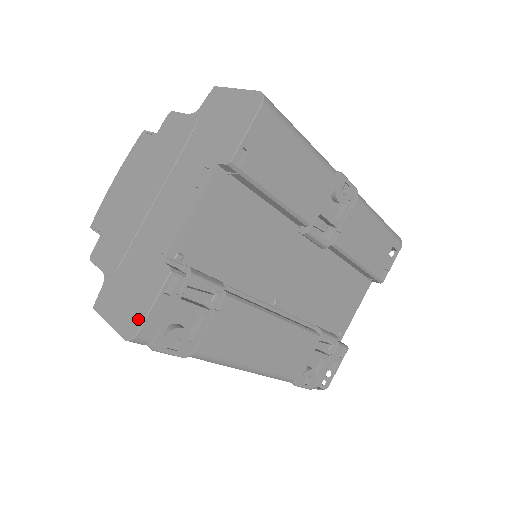
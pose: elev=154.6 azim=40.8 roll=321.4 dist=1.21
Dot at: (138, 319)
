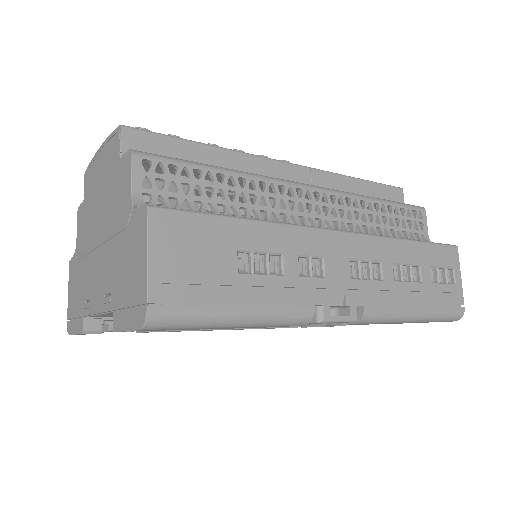
Dot at: (71, 327)
